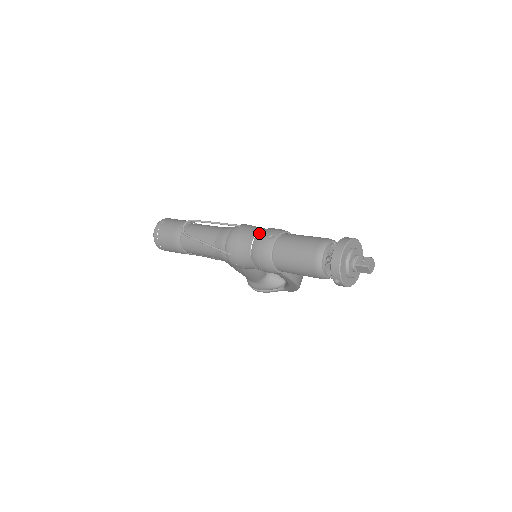
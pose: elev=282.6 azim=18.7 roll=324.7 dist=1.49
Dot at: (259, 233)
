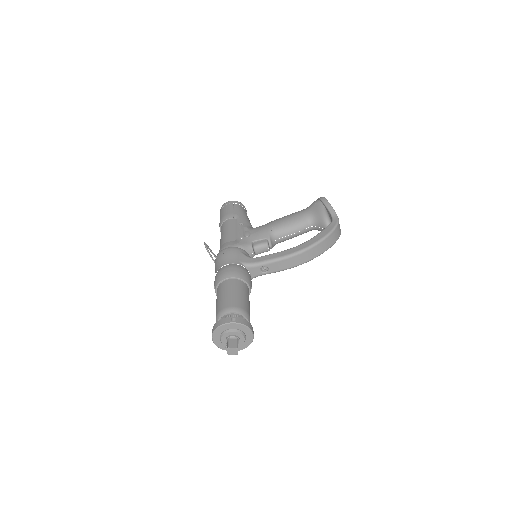
Dot at: occluded
